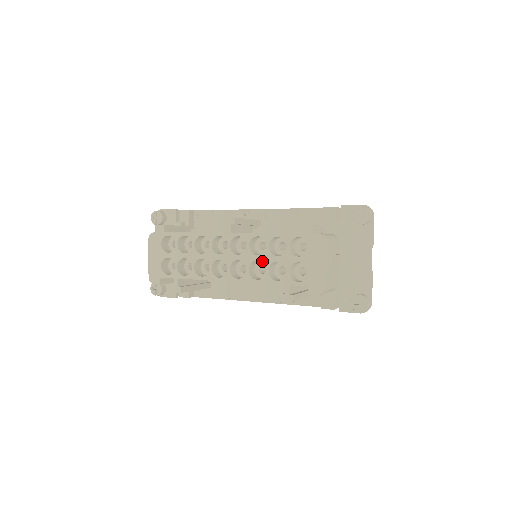
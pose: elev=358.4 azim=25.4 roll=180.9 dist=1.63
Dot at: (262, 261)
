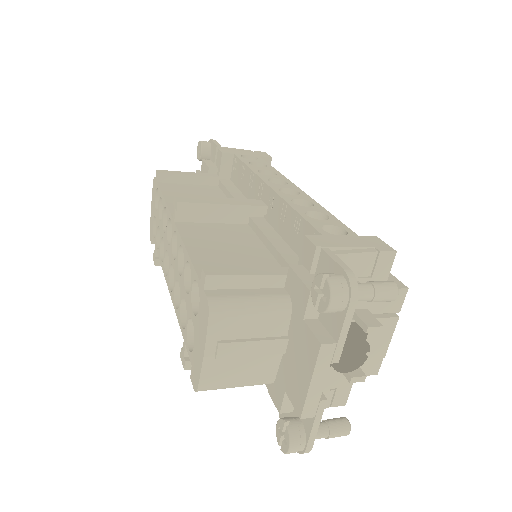
Dot at: (179, 286)
